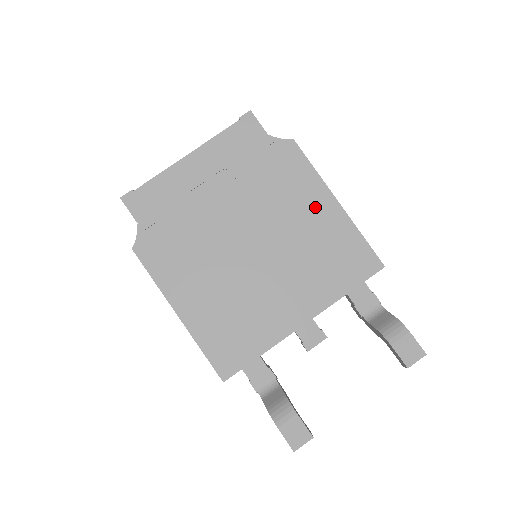
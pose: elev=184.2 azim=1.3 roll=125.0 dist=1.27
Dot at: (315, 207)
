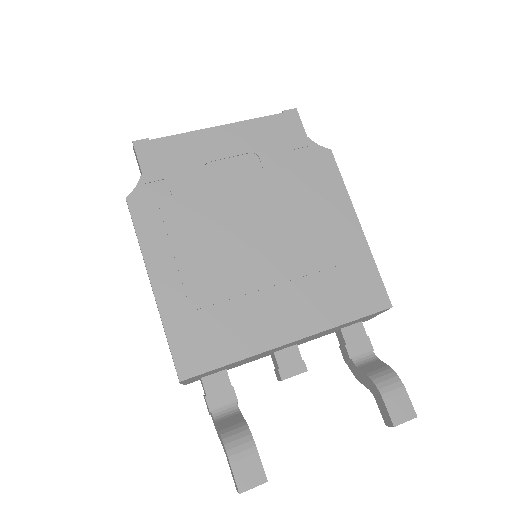
Dot at: (336, 222)
